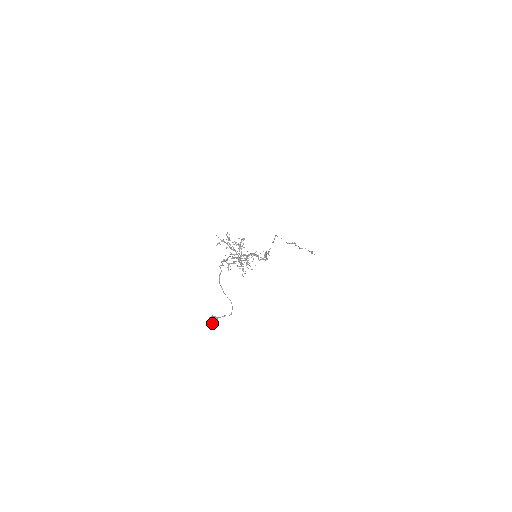
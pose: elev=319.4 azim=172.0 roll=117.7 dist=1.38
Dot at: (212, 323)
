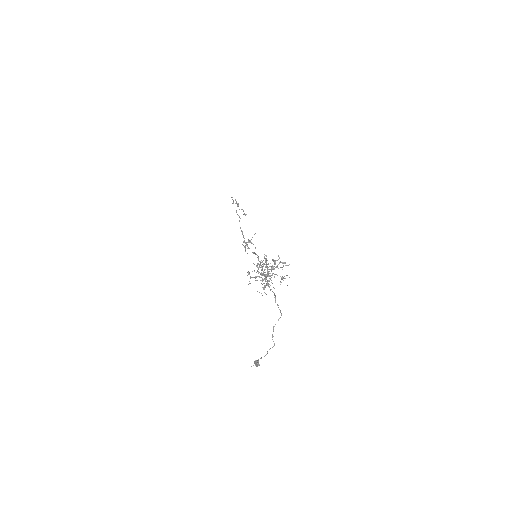
Dot at: (251, 366)
